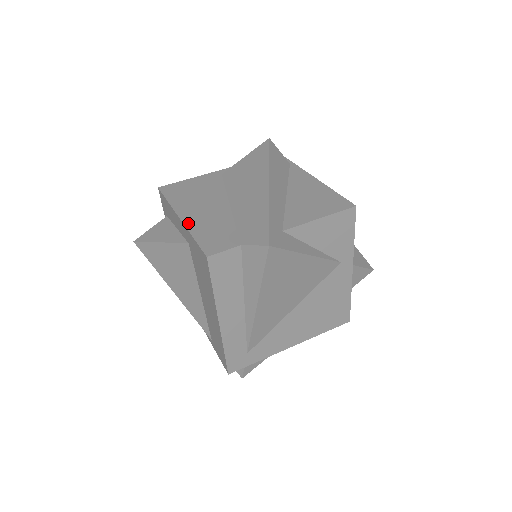
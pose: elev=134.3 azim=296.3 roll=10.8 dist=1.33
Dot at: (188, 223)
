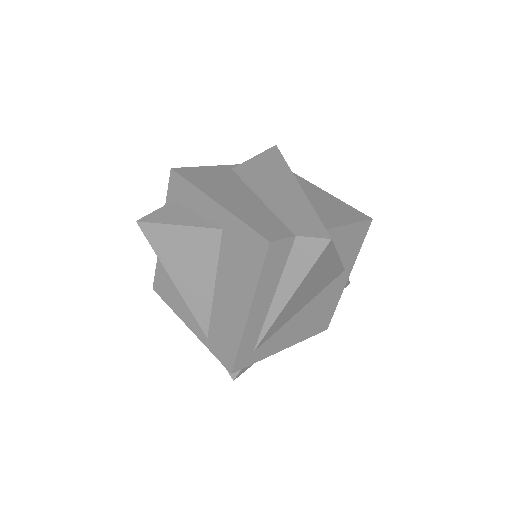
Dot at: (229, 208)
